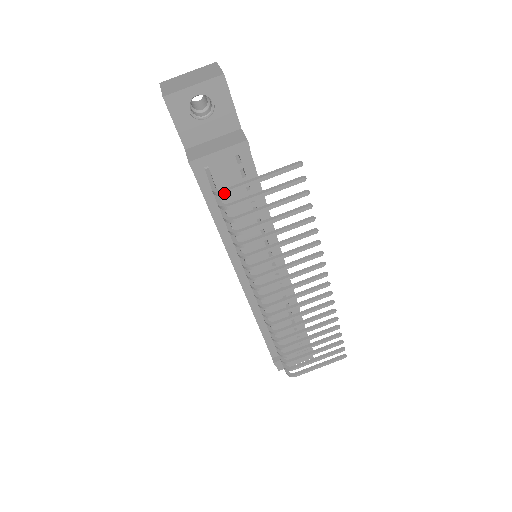
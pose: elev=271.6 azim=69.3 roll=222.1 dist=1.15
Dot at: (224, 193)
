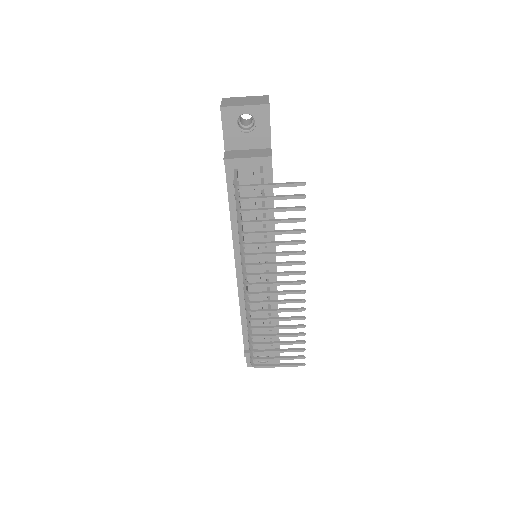
Dot at: (241, 188)
